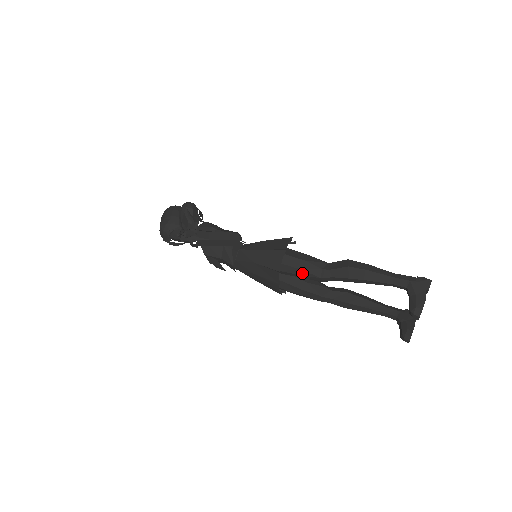
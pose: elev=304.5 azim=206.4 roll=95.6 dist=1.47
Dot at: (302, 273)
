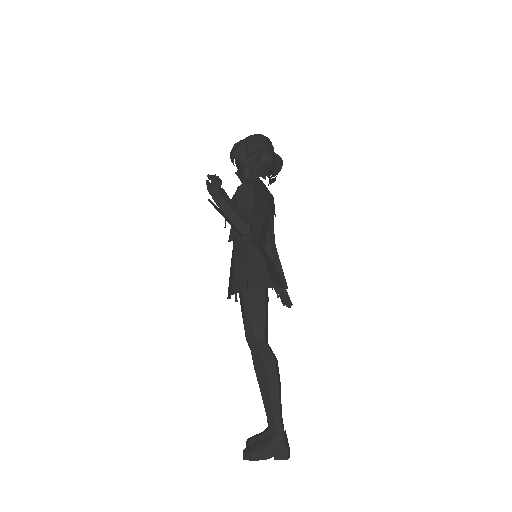
Dot at: (243, 317)
